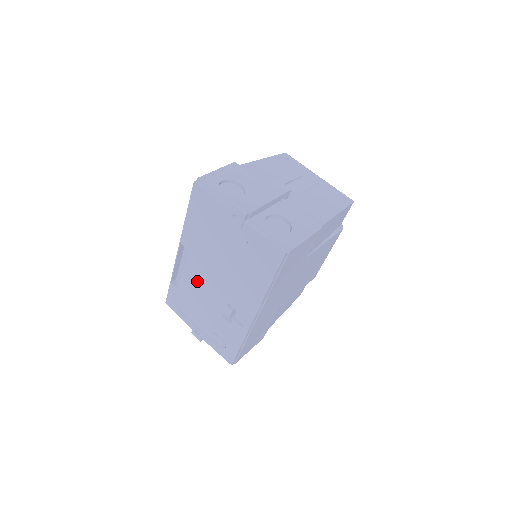
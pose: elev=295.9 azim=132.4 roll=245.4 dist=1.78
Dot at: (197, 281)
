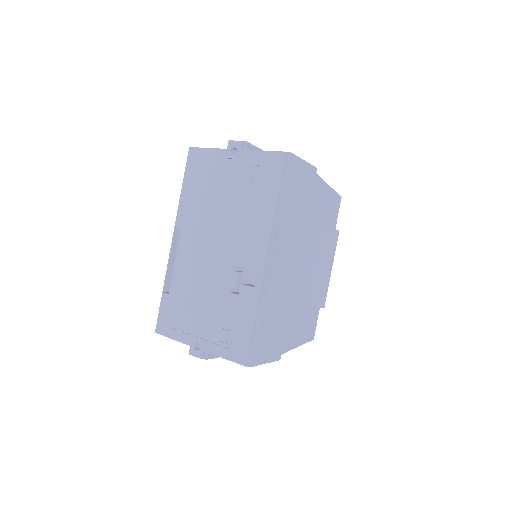
Dot at: (195, 264)
